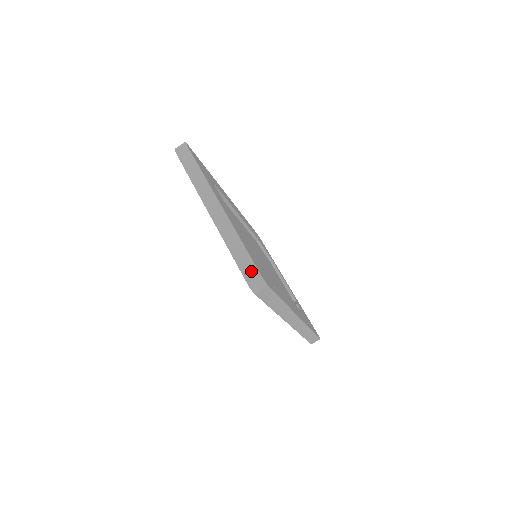
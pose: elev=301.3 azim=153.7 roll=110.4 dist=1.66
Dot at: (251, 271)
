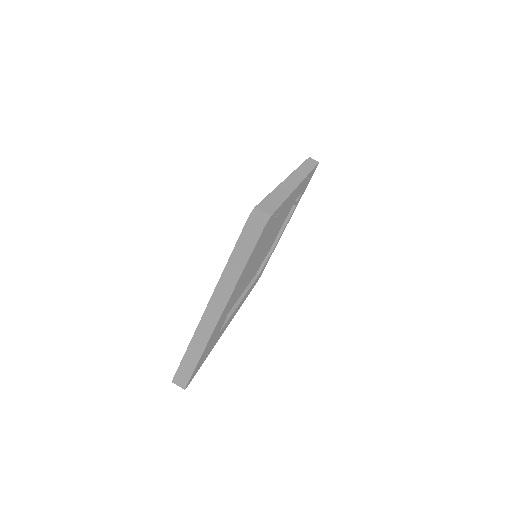
Dot at: (183, 379)
